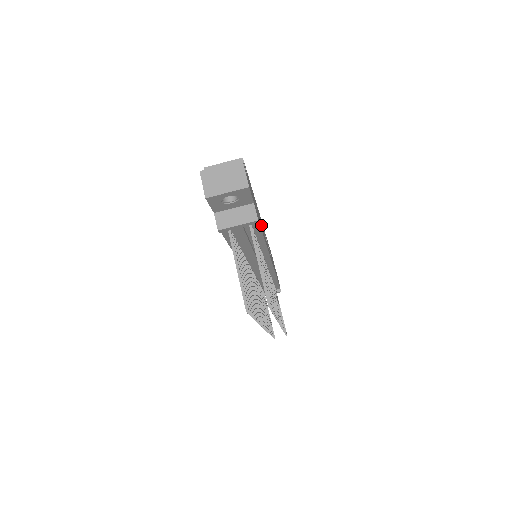
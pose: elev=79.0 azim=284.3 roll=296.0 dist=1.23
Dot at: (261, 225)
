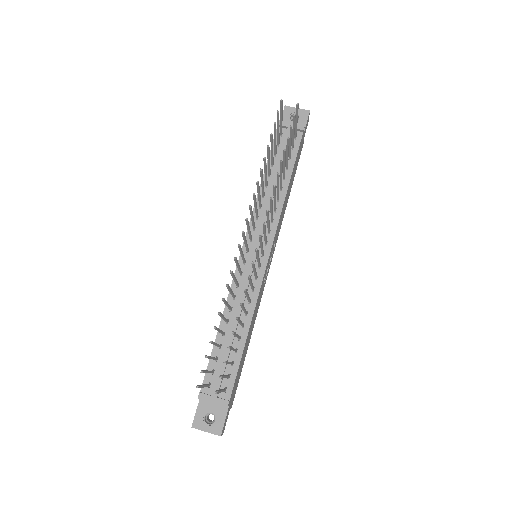
Dot at: (289, 189)
